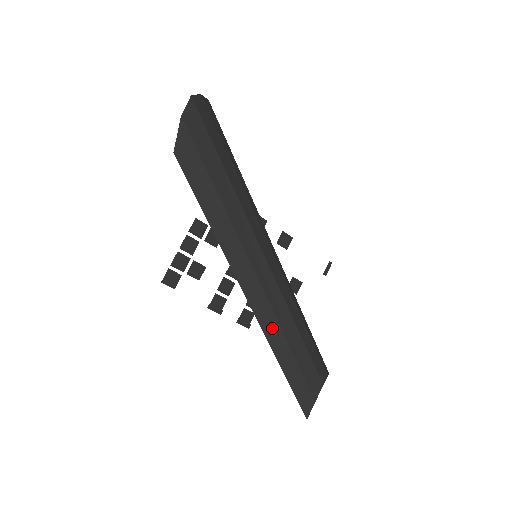
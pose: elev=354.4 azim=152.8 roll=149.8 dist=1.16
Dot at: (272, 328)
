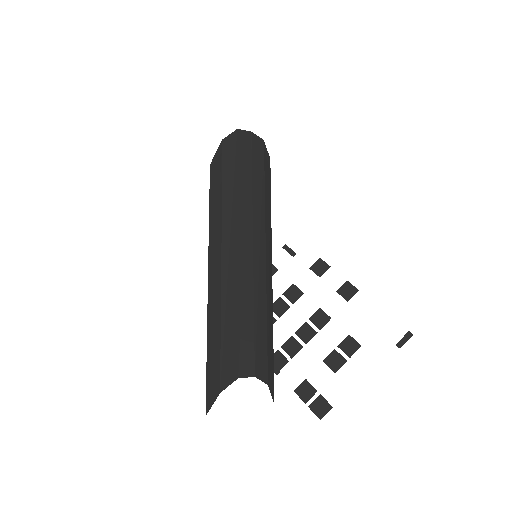
Dot at: (215, 300)
